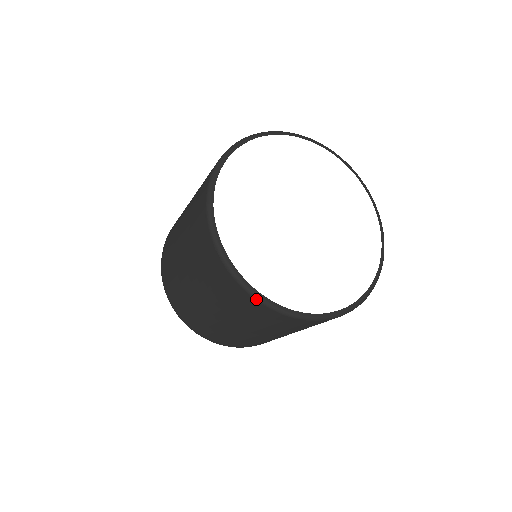
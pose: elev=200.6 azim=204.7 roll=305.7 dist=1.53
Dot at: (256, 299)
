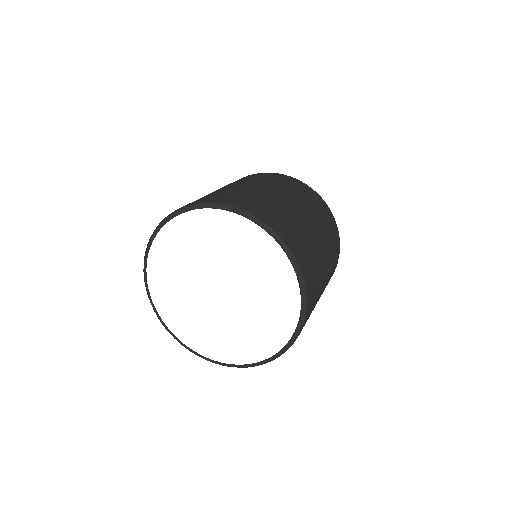
Dot at: (151, 302)
